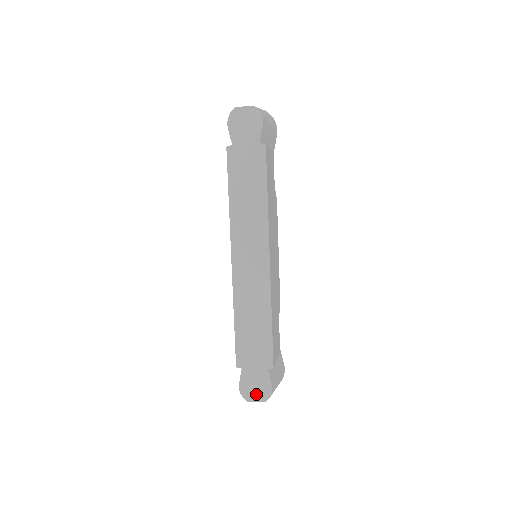
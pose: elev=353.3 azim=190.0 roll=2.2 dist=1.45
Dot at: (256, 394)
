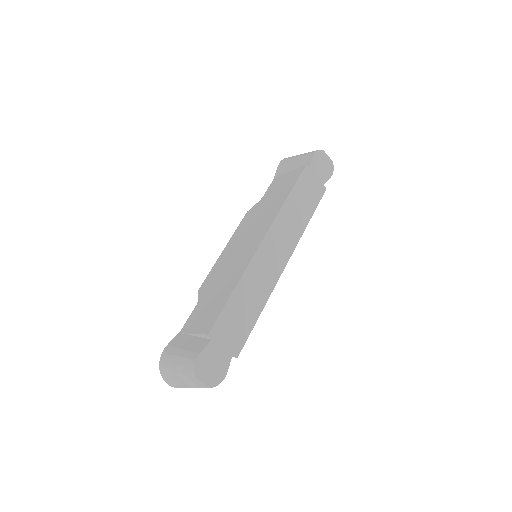
Dot at: (208, 374)
